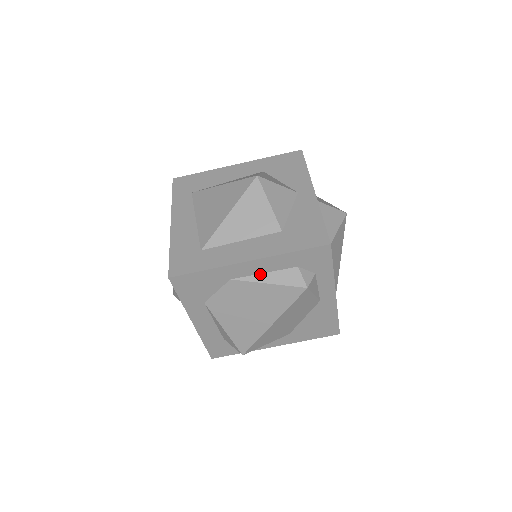
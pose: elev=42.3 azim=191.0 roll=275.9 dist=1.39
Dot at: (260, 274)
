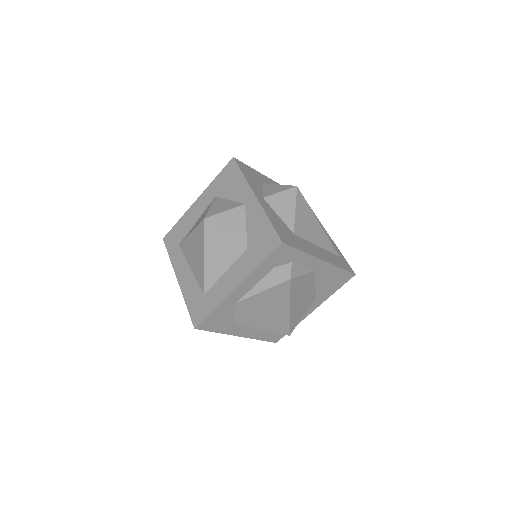
Dot at: (252, 288)
